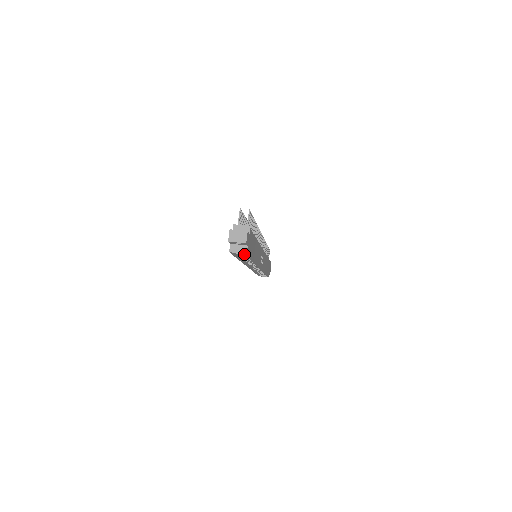
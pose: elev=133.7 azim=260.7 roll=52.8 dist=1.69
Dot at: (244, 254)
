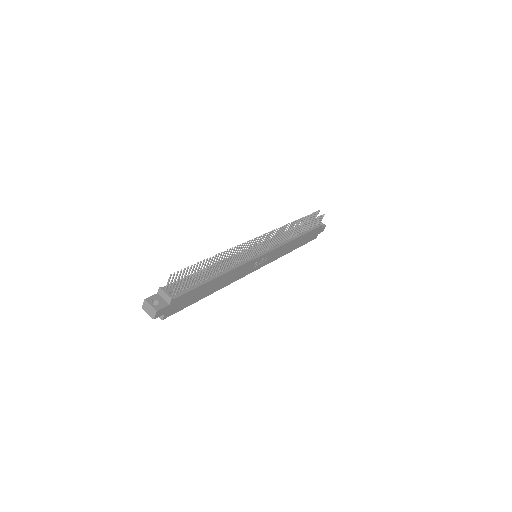
Dot at: (164, 316)
